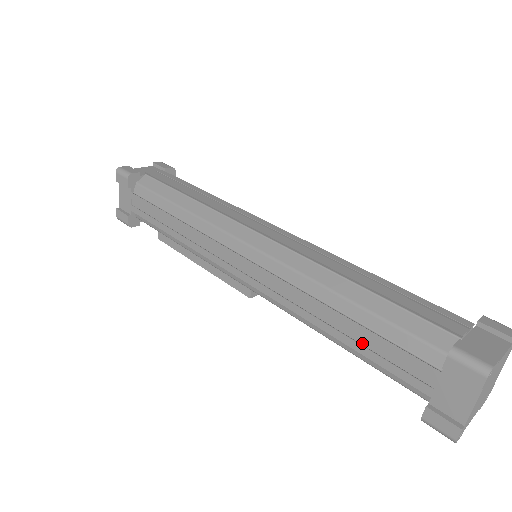
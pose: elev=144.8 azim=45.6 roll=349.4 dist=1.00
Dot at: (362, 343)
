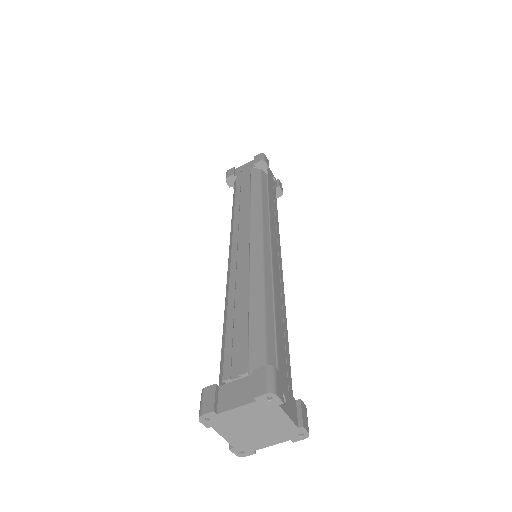
Dot at: occluded
